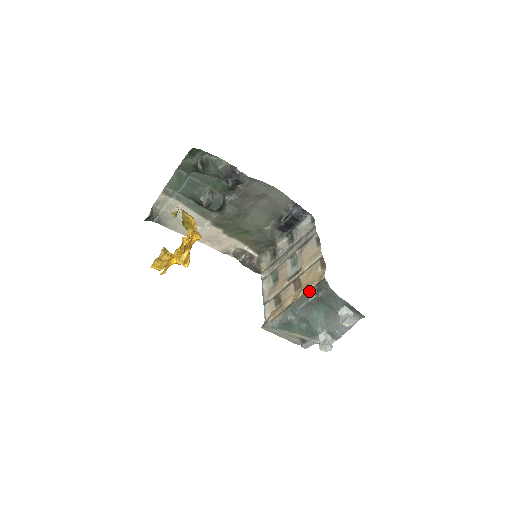
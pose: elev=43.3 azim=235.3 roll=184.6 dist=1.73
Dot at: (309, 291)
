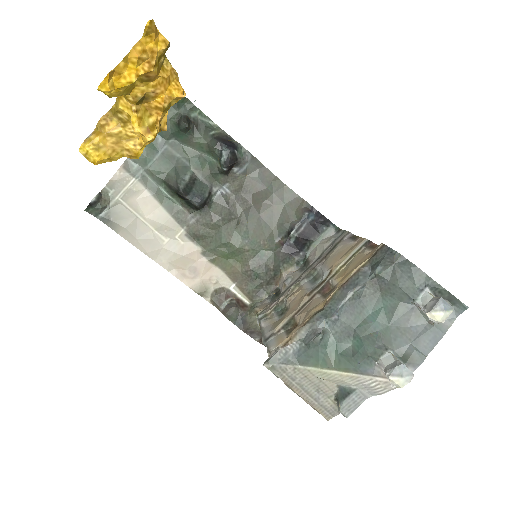
Dot at: (356, 273)
